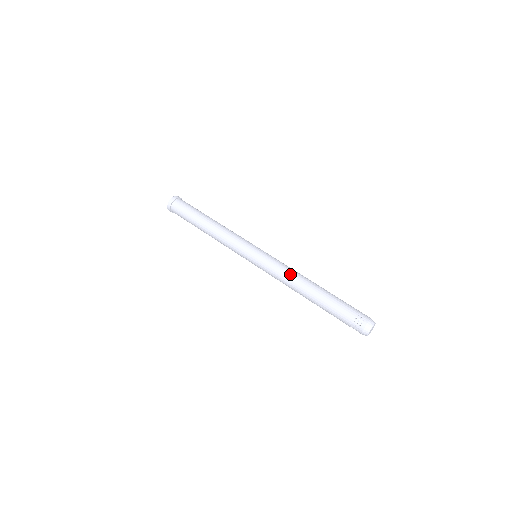
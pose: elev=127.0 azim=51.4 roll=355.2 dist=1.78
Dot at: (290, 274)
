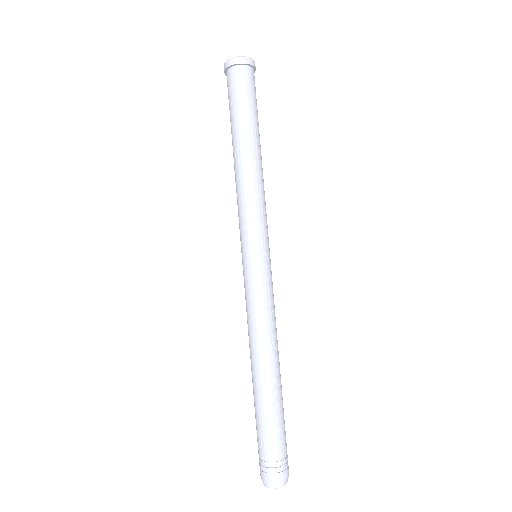
Dot at: (252, 330)
